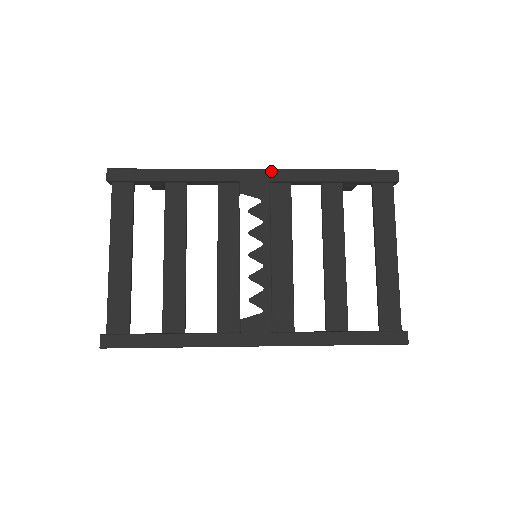
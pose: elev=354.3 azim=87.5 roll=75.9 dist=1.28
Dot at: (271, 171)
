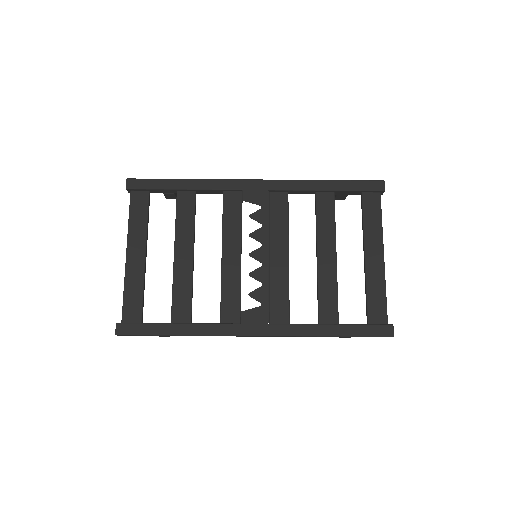
Dot at: (270, 181)
